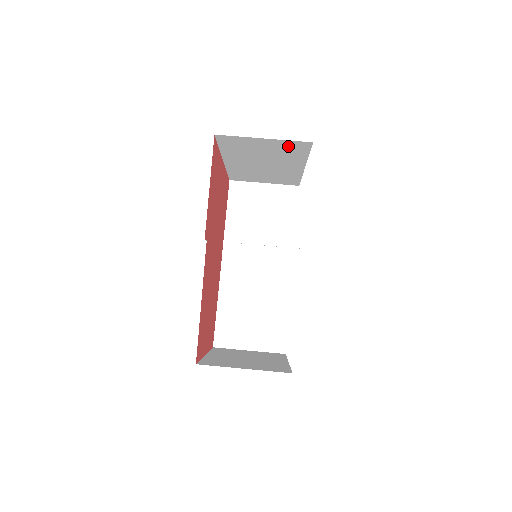
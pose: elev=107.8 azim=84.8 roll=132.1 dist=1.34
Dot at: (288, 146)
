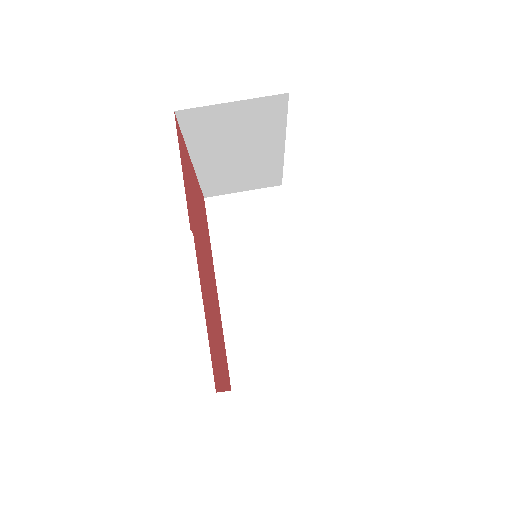
Dot at: (261, 110)
